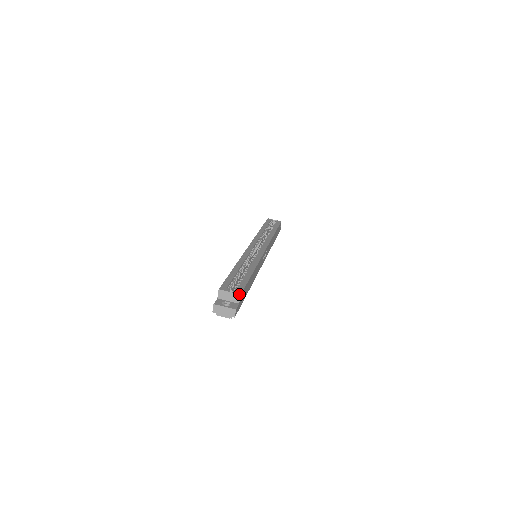
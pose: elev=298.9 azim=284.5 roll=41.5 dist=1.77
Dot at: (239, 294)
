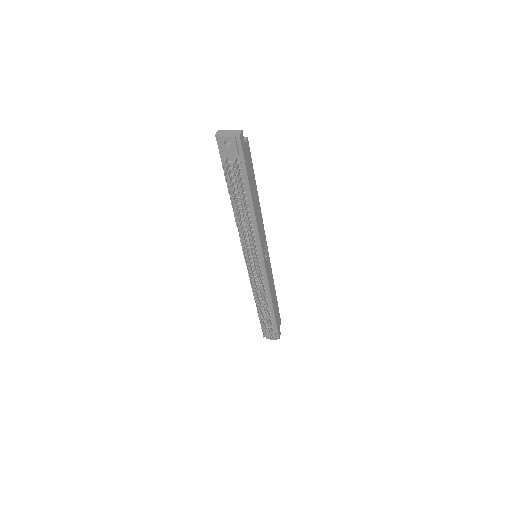
Dot at: (246, 137)
